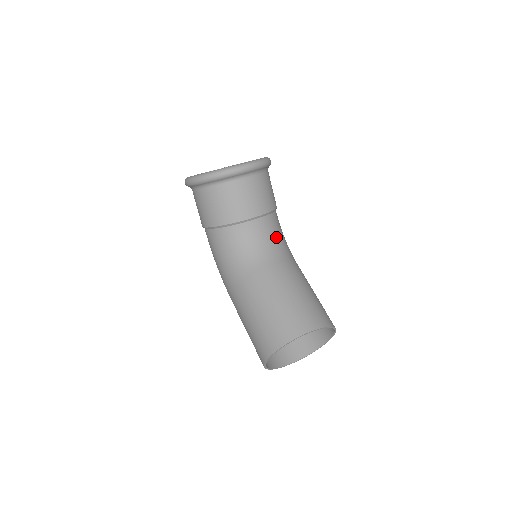
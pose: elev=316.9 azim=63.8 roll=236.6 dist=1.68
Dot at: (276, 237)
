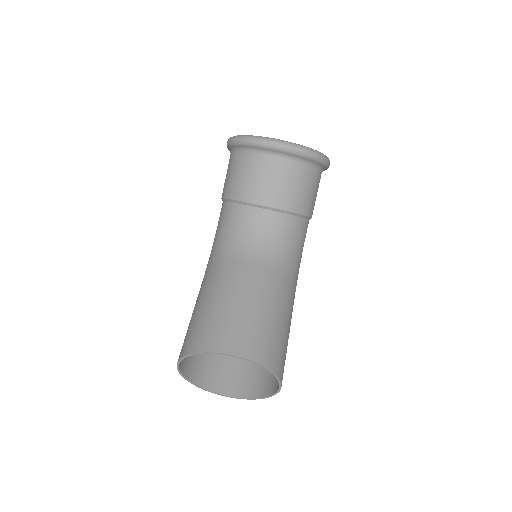
Dot at: (283, 243)
